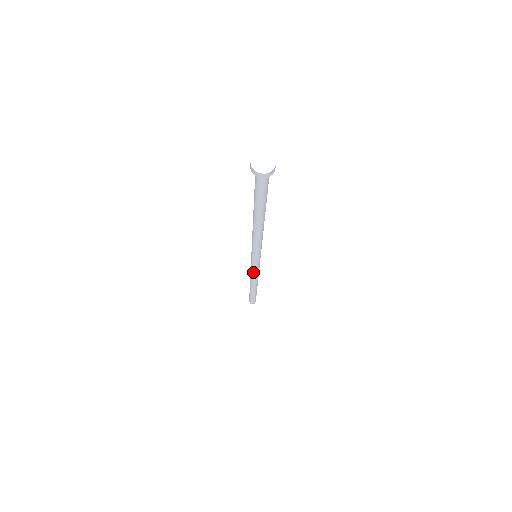
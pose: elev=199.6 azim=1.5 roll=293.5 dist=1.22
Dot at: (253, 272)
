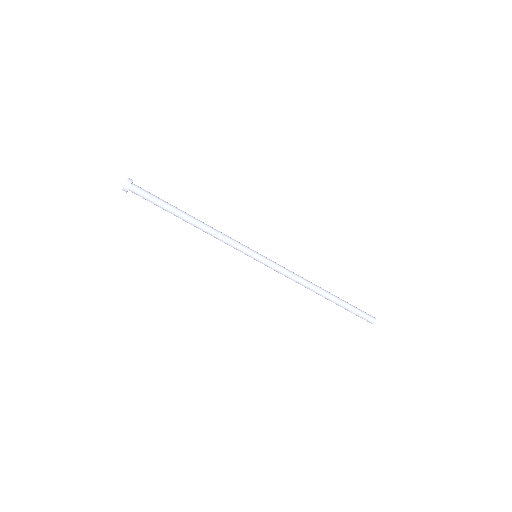
Dot at: (284, 273)
